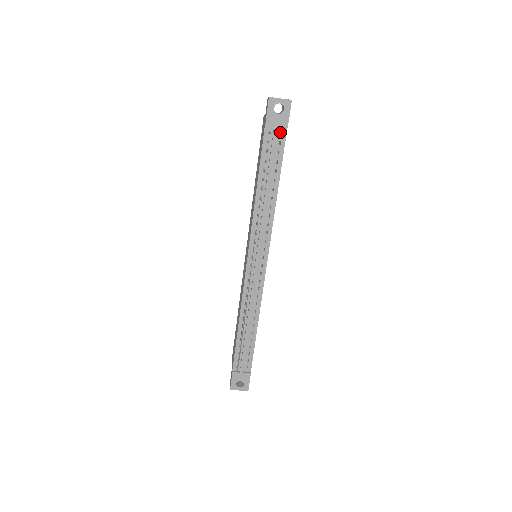
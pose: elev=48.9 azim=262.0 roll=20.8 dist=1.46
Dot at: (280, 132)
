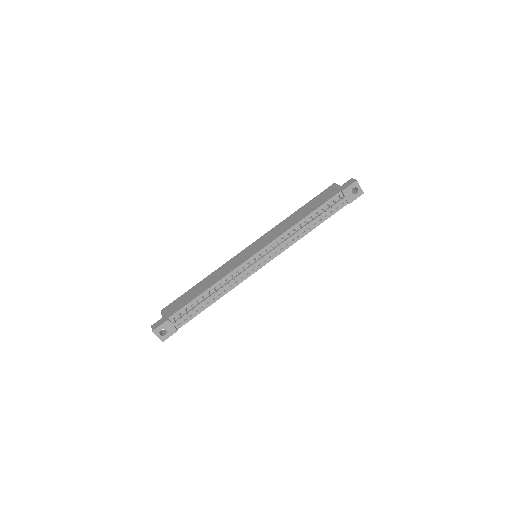
Dot at: (343, 202)
